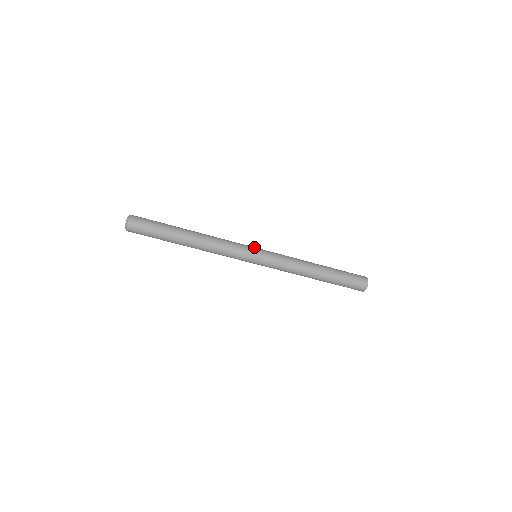
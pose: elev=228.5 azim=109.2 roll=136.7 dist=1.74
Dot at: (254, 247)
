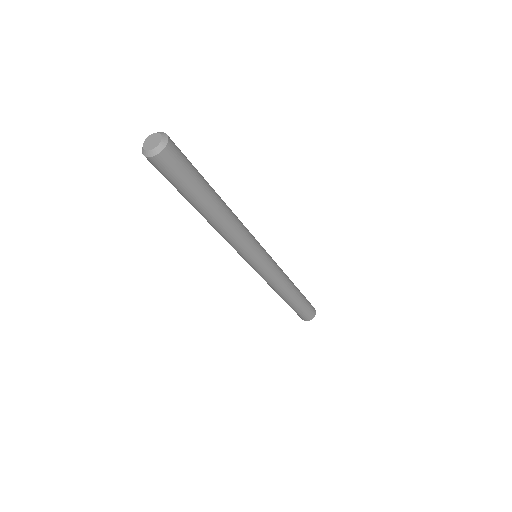
Dot at: occluded
